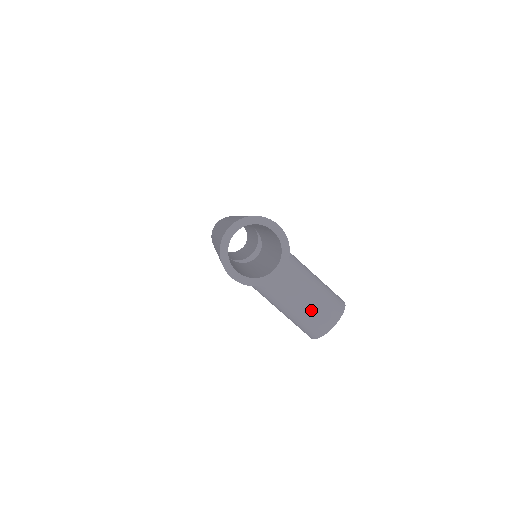
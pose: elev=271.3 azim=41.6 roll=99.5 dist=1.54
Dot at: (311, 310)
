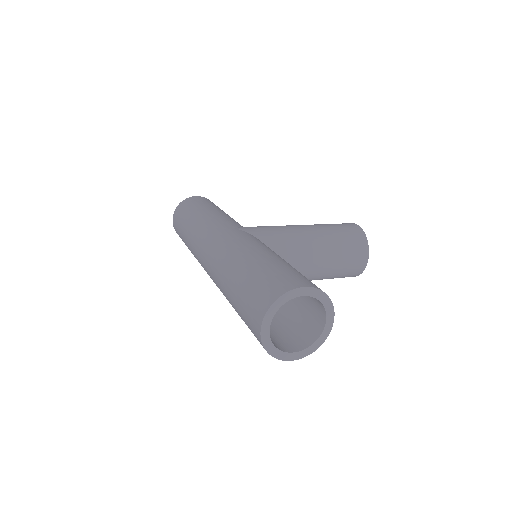
Dot at: (341, 265)
